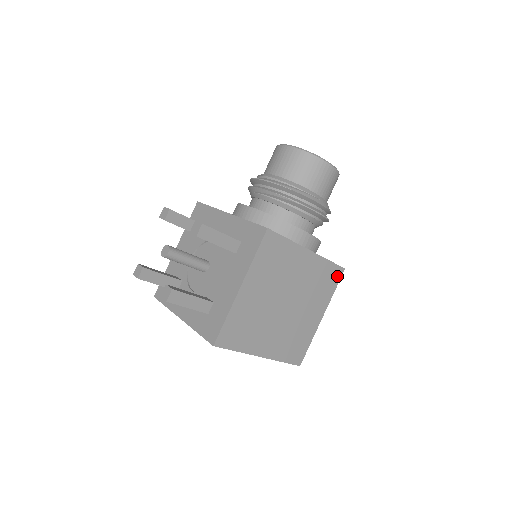
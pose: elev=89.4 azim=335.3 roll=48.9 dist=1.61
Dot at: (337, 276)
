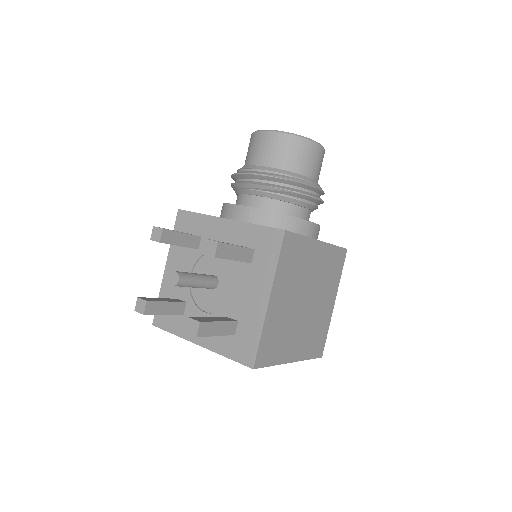
Dot at: (342, 259)
